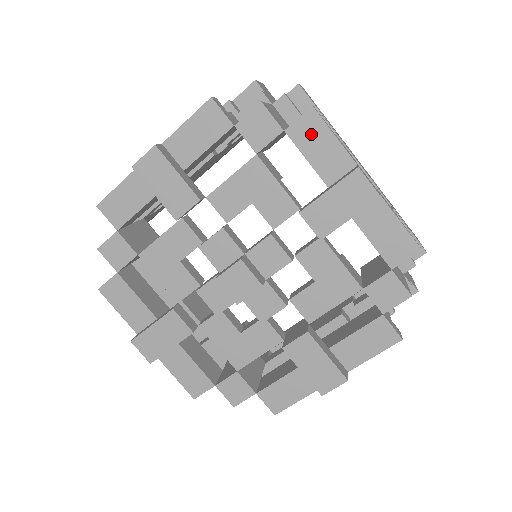
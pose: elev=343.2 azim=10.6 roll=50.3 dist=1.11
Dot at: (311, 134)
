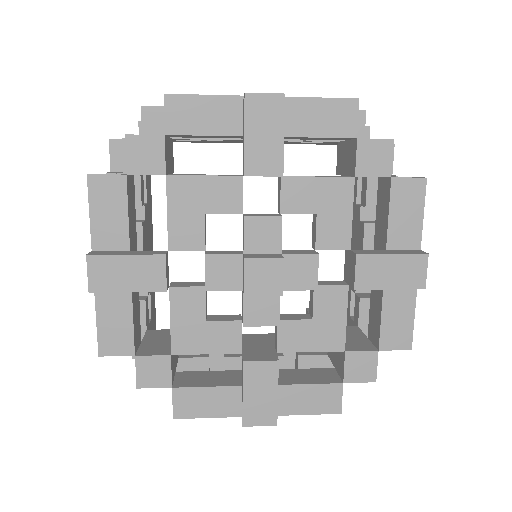
Dot at: (408, 197)
